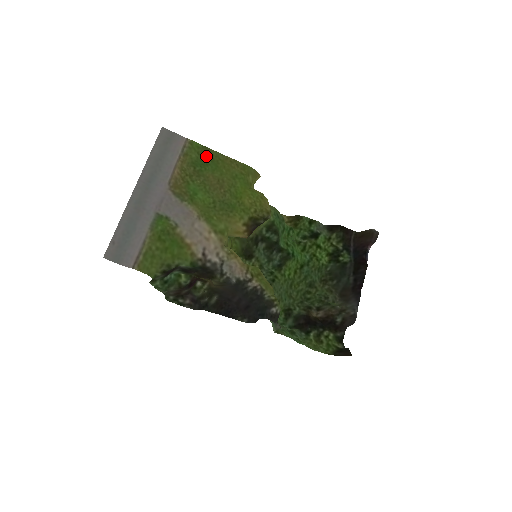
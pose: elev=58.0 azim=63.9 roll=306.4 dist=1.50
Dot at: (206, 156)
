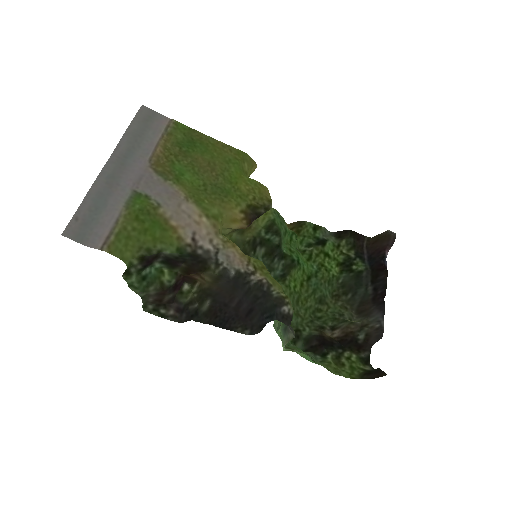
Dot at: (194, 138)
